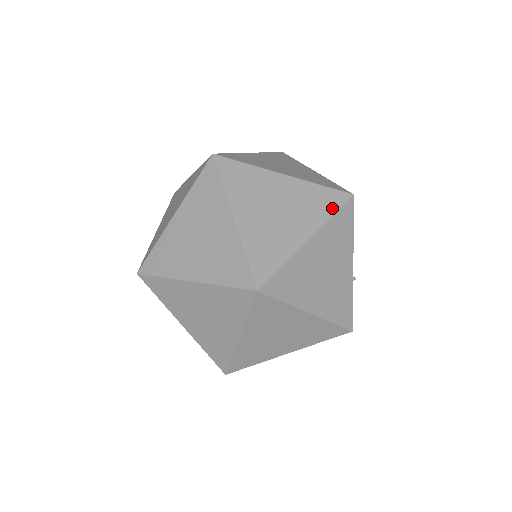
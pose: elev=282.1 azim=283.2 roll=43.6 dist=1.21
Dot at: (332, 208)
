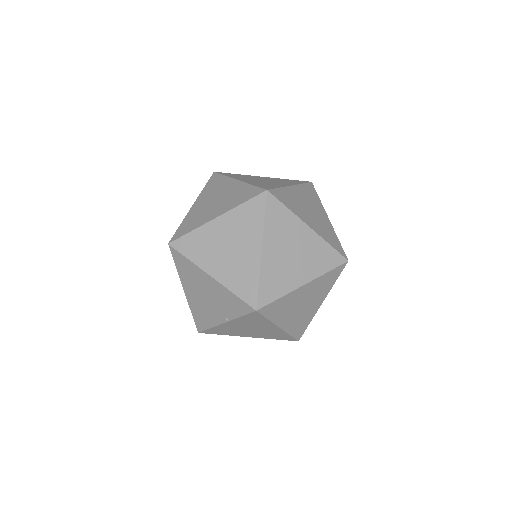
Dot at: (300, 182)
